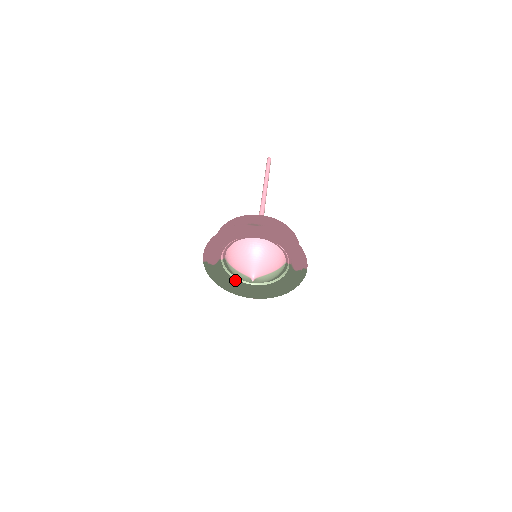
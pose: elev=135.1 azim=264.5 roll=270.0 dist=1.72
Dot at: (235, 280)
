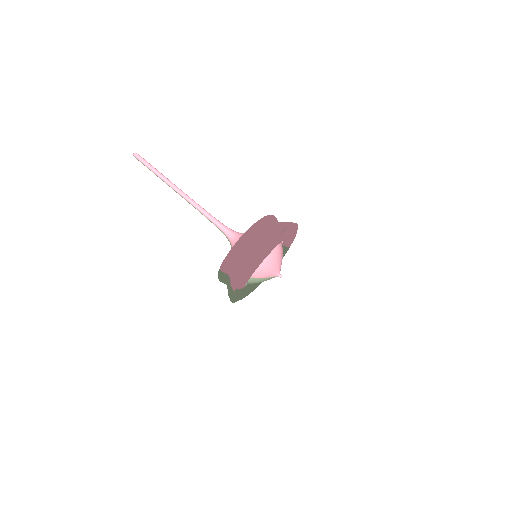
Dot at: occluded
